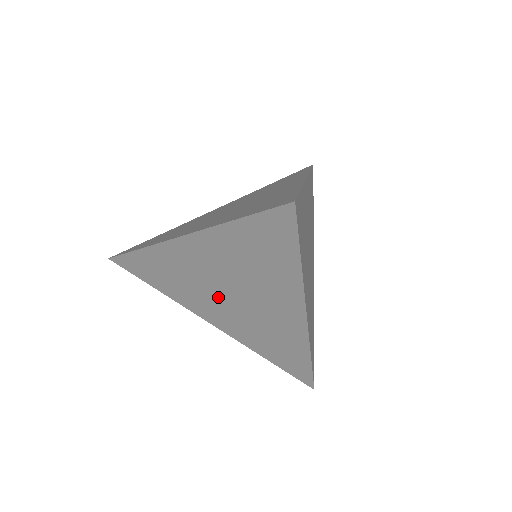
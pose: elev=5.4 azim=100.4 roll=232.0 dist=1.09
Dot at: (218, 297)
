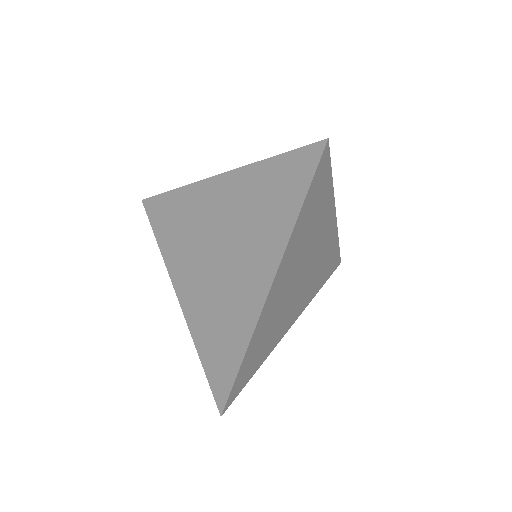
Dot at: occluded
